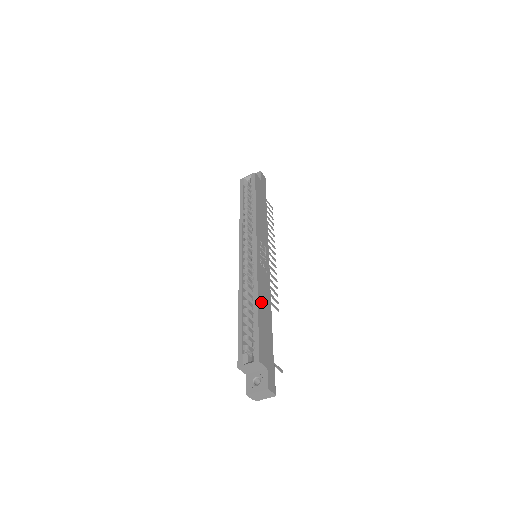
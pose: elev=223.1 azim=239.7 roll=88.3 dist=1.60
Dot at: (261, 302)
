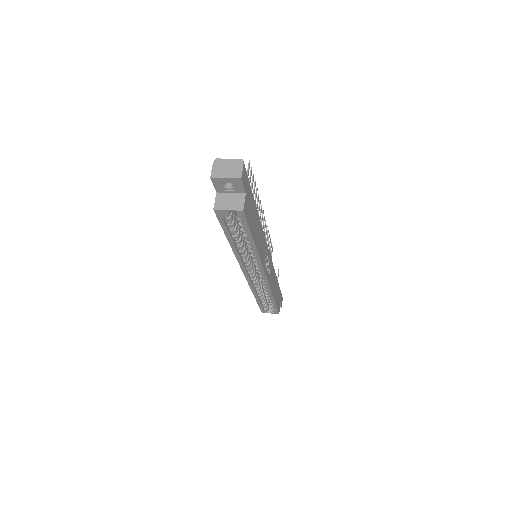
Dot at: (274, 292)
